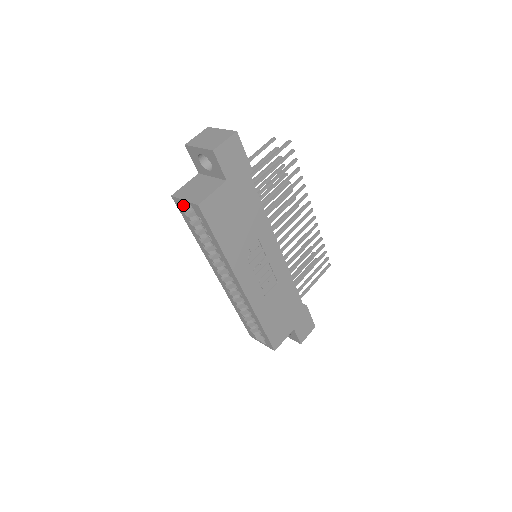
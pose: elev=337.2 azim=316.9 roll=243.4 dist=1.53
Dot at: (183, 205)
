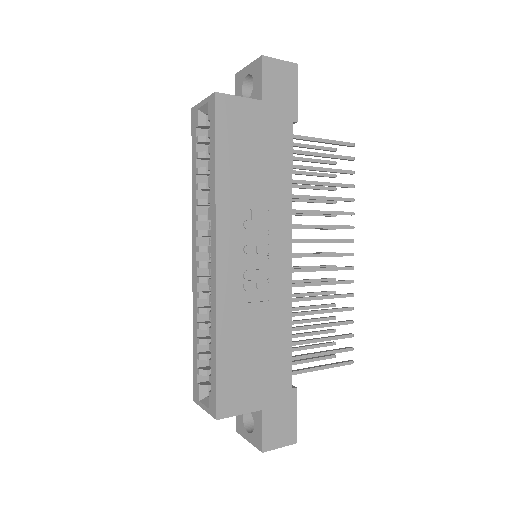
Dot at: (199, 115)
